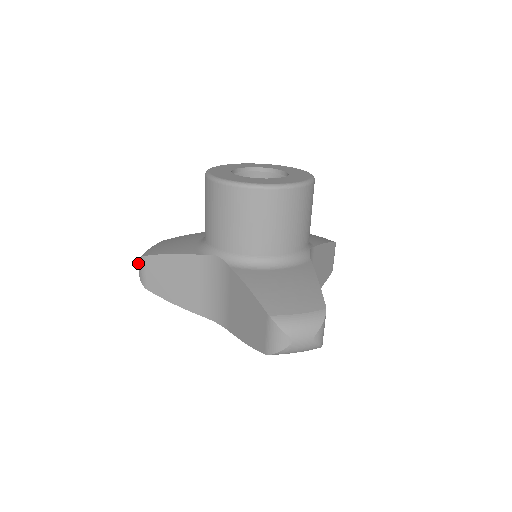
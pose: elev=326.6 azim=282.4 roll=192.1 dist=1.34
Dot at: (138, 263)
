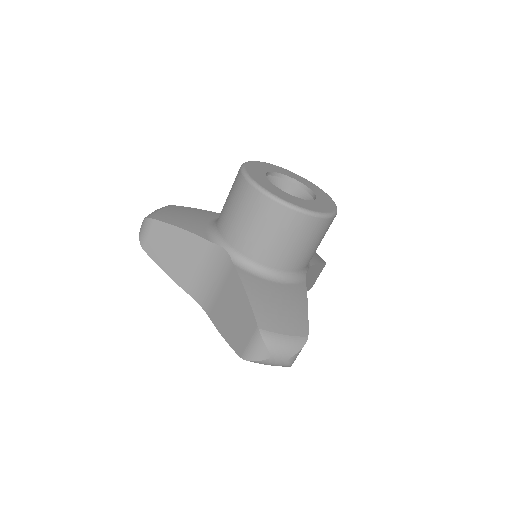
Dot at: (143, 221)
